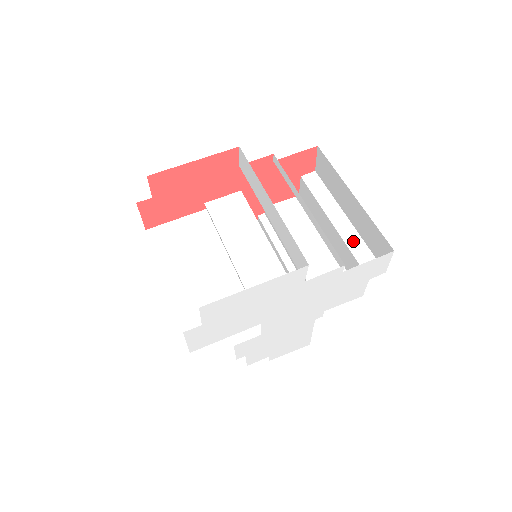
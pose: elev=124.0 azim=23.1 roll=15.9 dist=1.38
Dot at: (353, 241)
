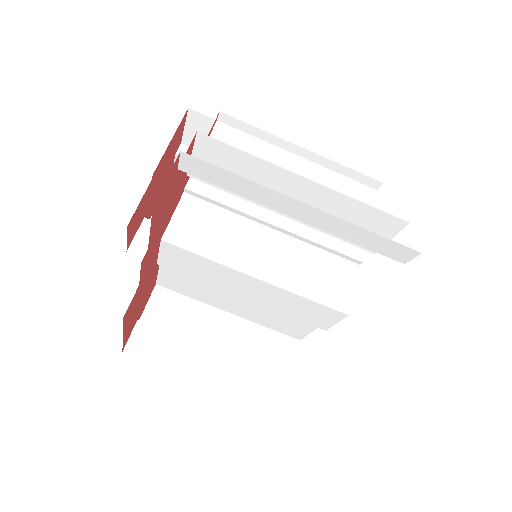
Dot at: (343, 231)
